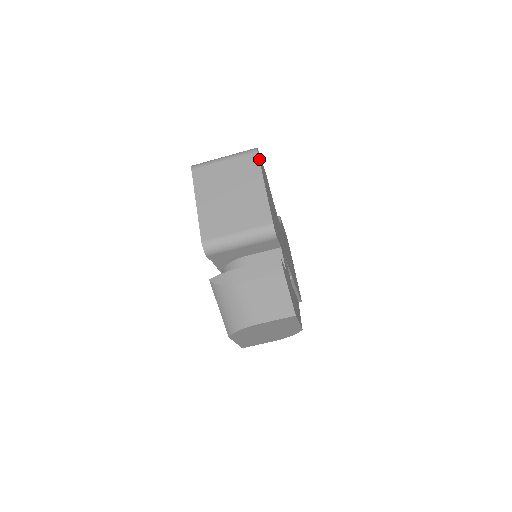
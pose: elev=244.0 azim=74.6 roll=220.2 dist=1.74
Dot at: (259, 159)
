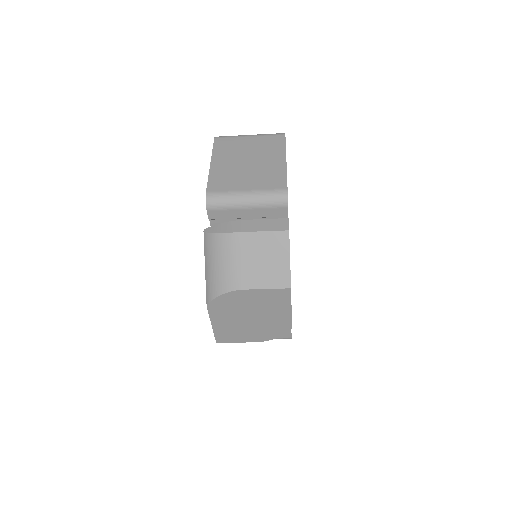
Dot at: (285, 140)
